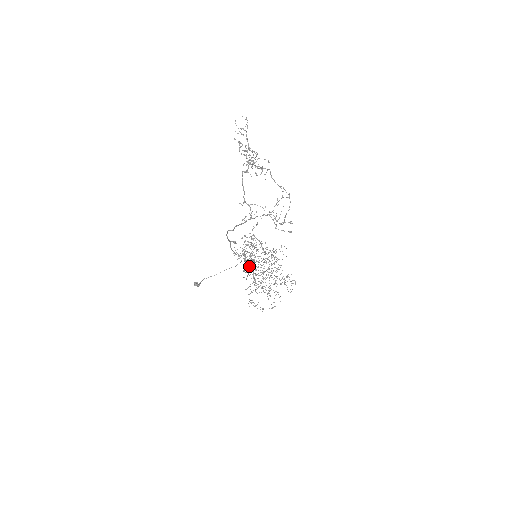
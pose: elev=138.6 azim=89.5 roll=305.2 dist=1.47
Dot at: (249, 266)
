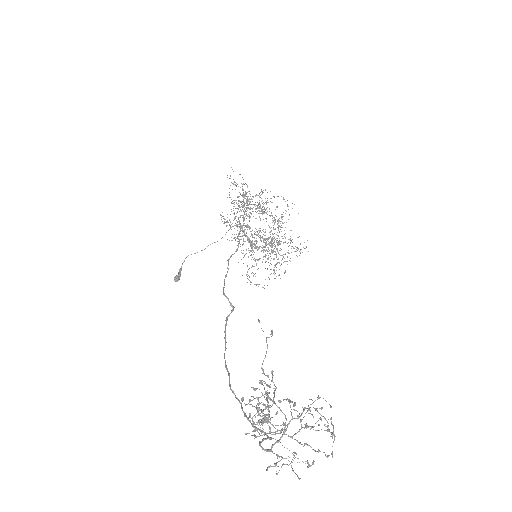
Dot at: occluded
